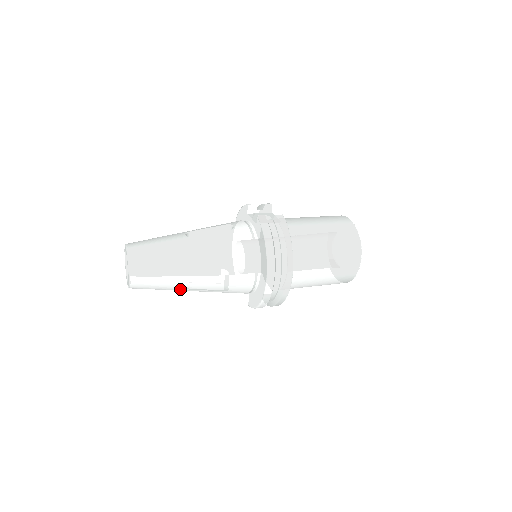
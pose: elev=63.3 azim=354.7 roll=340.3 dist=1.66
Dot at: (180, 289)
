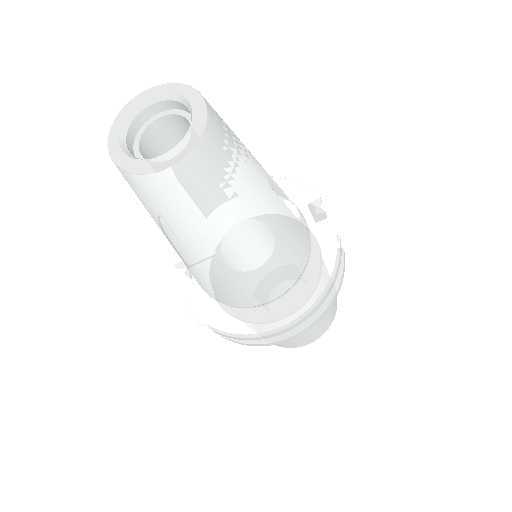
Dot at: (179, 239)
